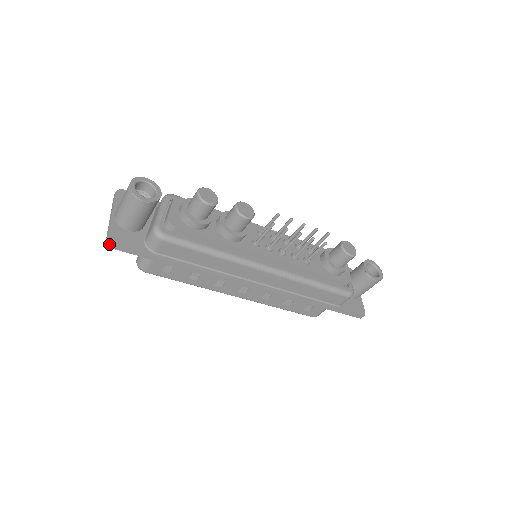
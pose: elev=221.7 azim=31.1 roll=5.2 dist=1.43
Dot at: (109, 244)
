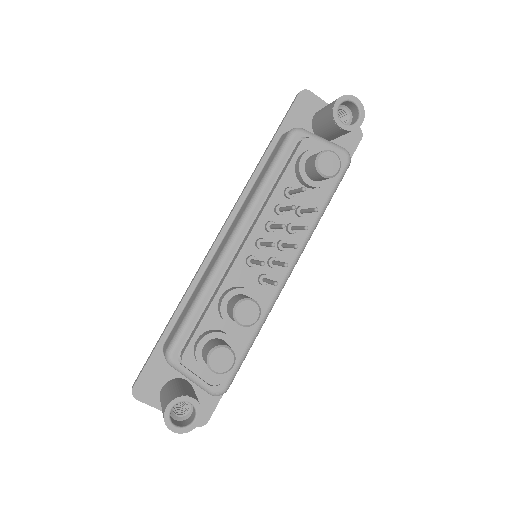
Dot at: (203, 425)
